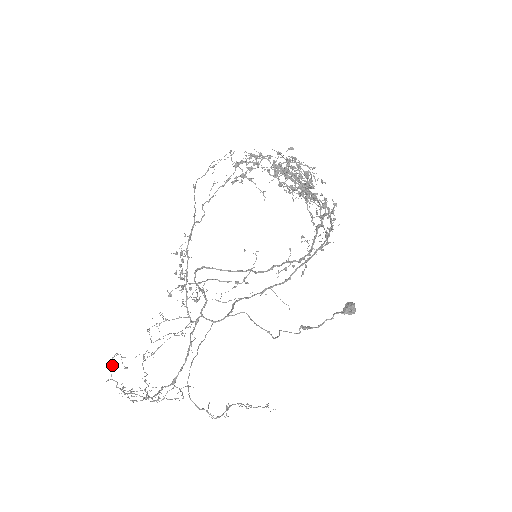
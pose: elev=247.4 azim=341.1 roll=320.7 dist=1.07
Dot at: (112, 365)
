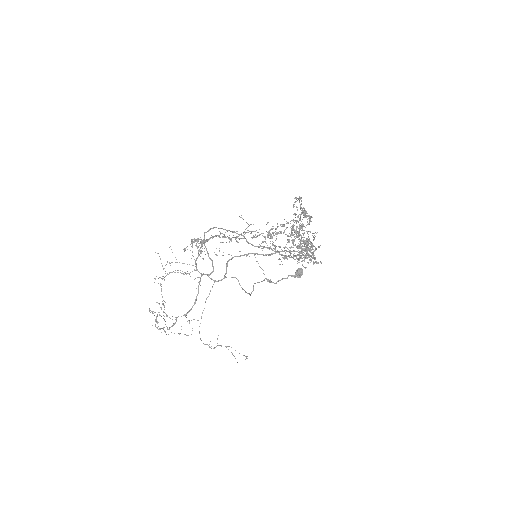
Dot at: (156, 320)
